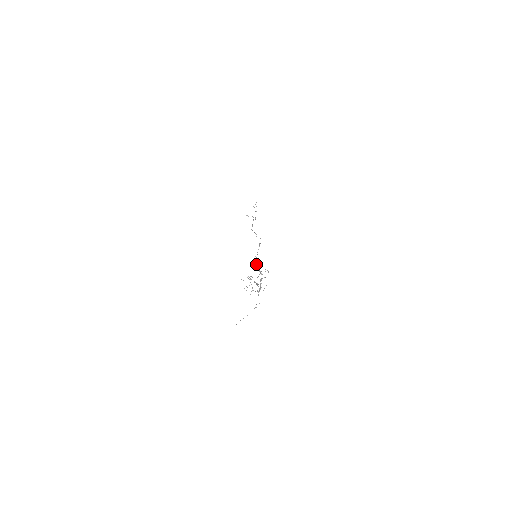
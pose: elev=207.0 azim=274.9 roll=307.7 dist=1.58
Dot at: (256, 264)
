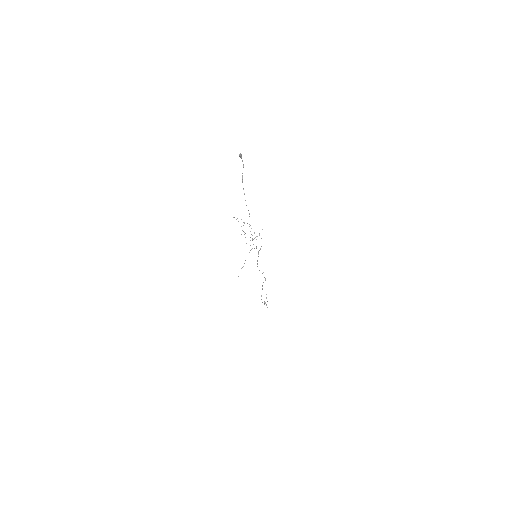
Dot at: (239, 155)
